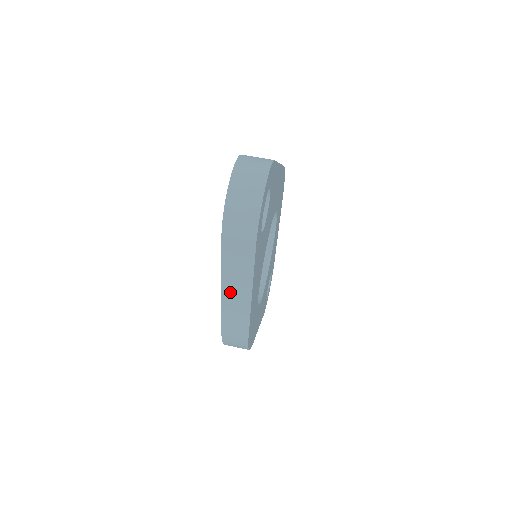
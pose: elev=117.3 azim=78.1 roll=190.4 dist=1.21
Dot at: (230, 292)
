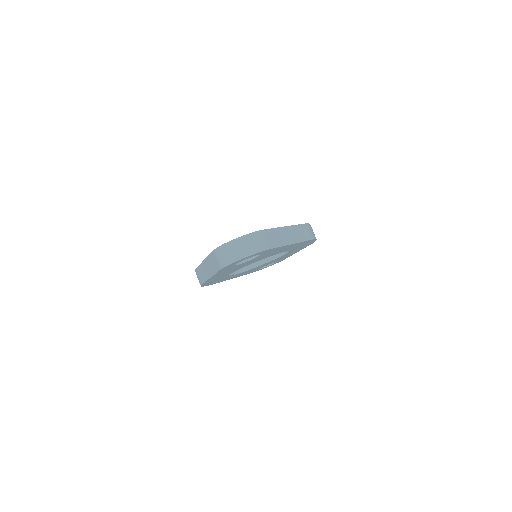
Dot at: (205, 266)
